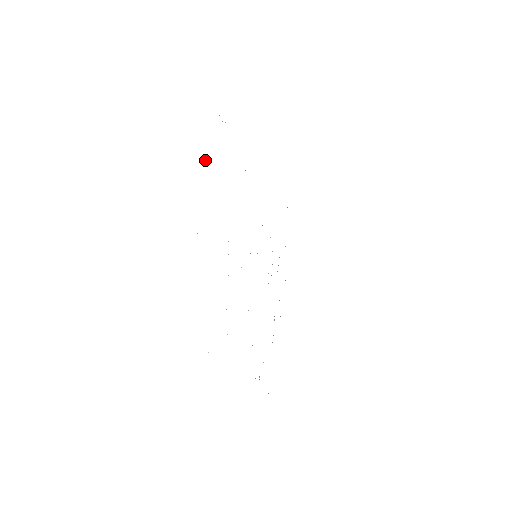
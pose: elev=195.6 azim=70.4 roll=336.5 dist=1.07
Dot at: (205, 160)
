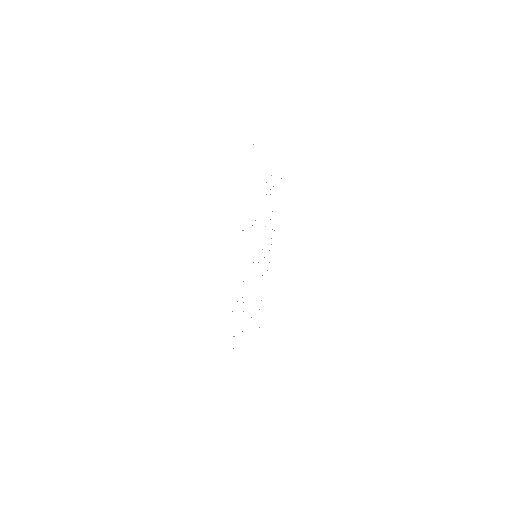
Dot at: occluded
